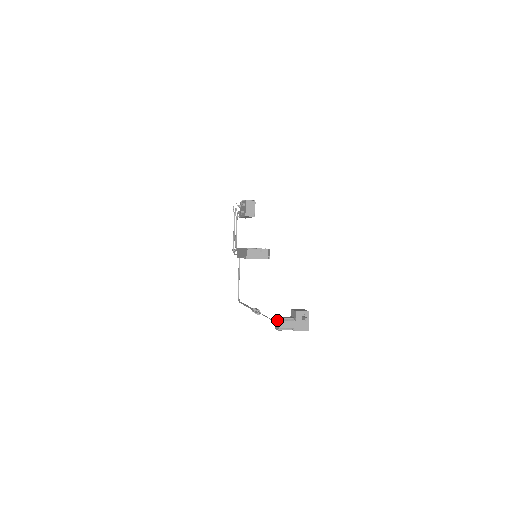
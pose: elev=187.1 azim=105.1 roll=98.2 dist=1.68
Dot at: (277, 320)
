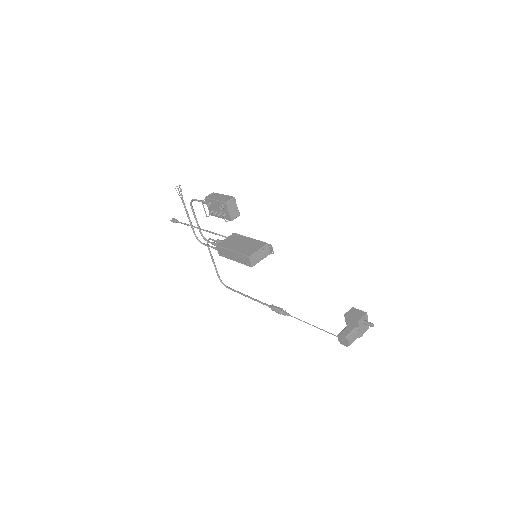
Dot at: (343, 338)
